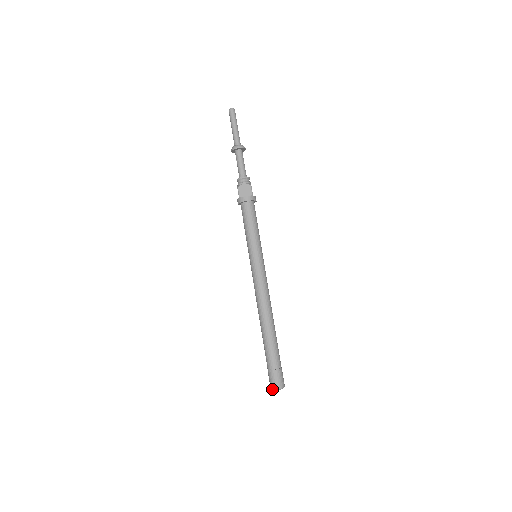
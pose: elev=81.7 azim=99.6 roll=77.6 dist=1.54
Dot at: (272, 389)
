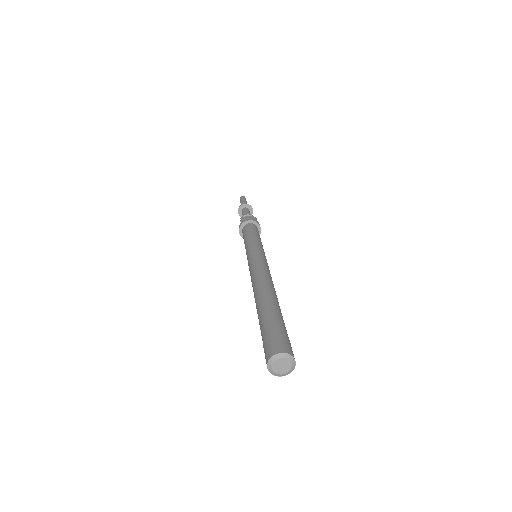
Dot at: (269, 357)
